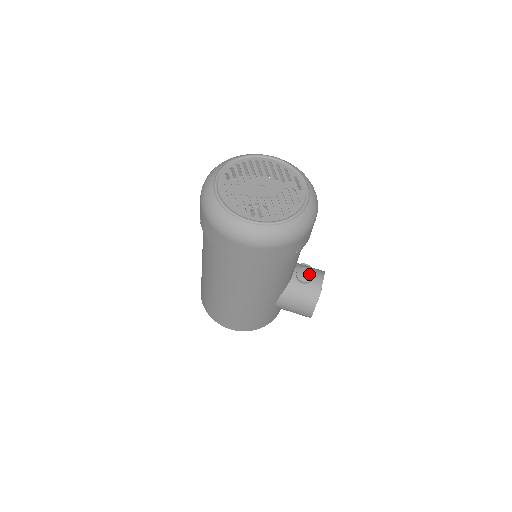
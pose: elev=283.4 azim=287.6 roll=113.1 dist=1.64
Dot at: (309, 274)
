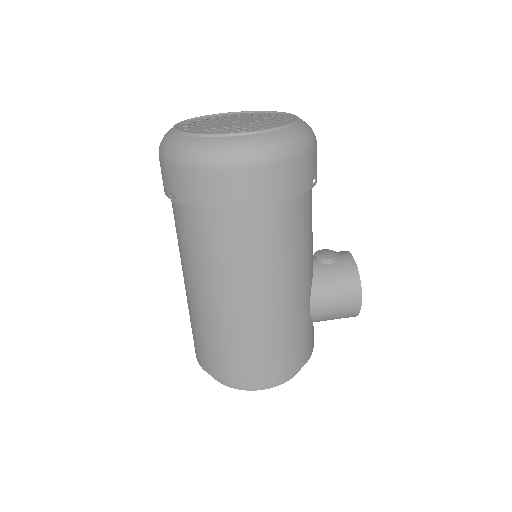
Dot at: (330, 252)
